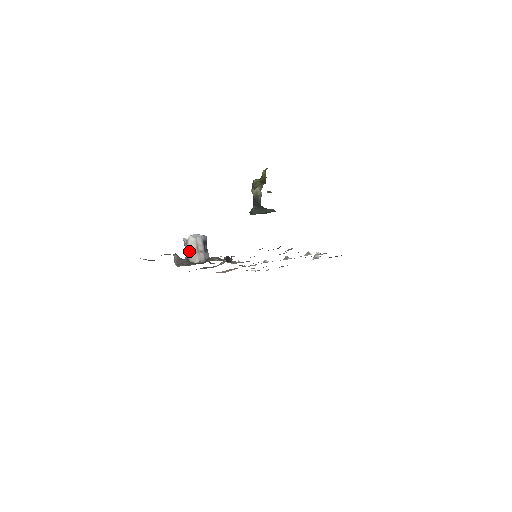
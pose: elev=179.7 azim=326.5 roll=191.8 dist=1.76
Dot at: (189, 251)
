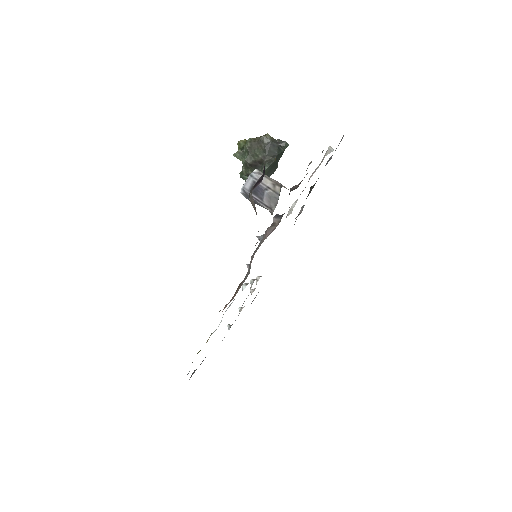
Dot at: (272, 181)
